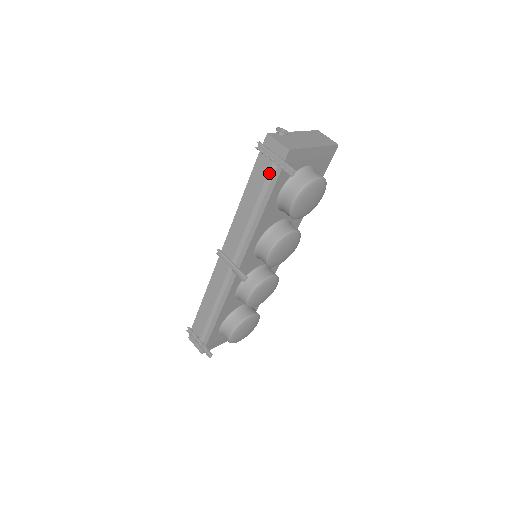
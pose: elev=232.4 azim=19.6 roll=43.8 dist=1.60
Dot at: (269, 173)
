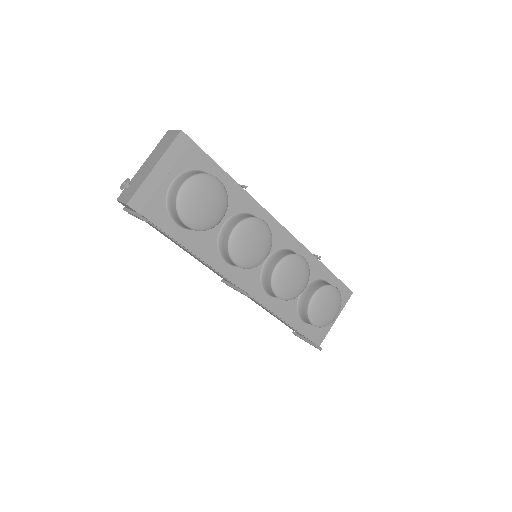
Dot at: (151, 223)
